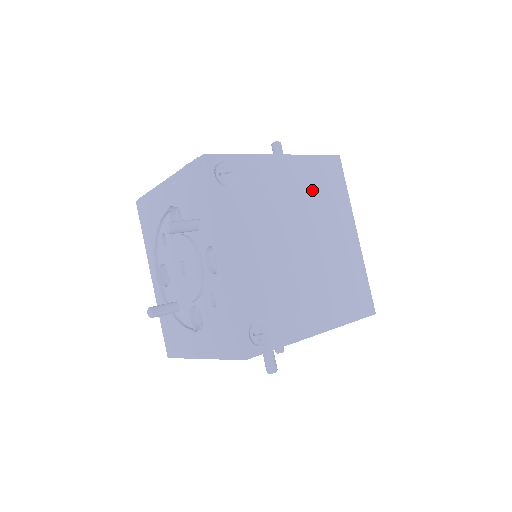
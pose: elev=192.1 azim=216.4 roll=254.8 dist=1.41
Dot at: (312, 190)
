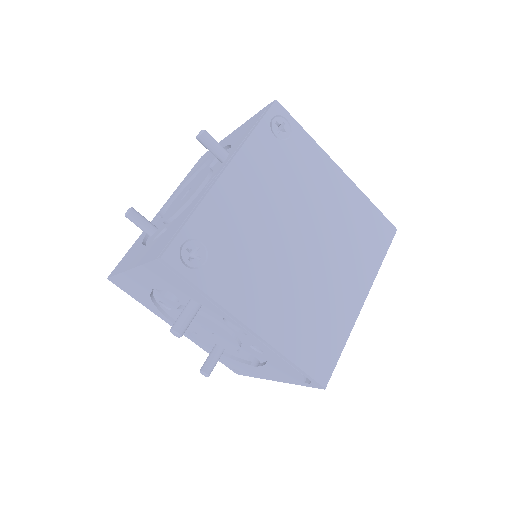
Dot at: (348, 221)
